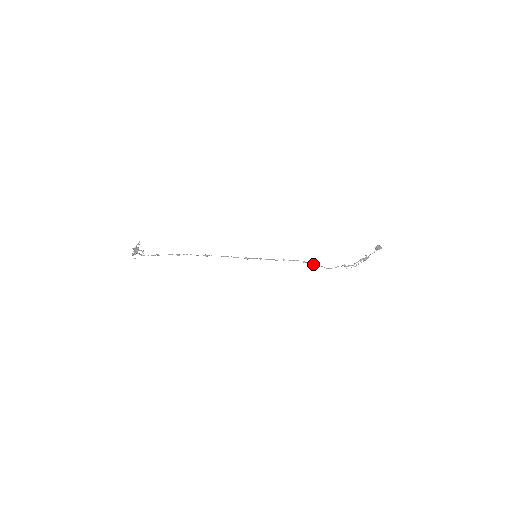
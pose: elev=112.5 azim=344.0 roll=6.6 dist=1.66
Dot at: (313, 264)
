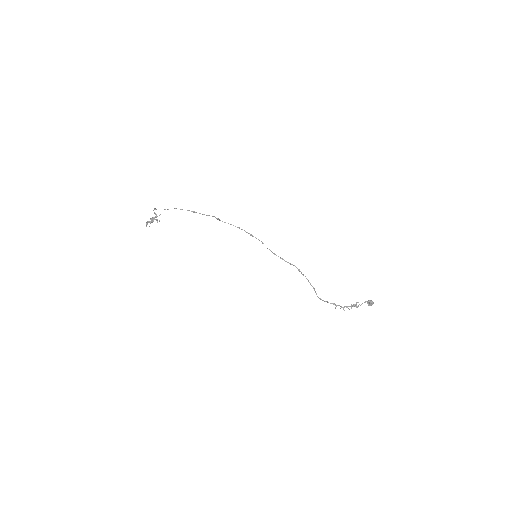
Dot at: occluded
